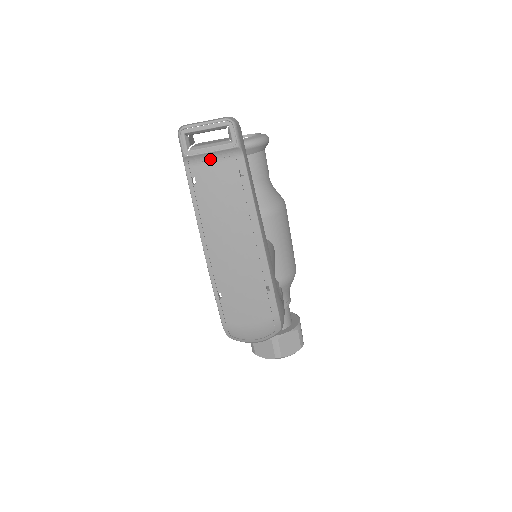
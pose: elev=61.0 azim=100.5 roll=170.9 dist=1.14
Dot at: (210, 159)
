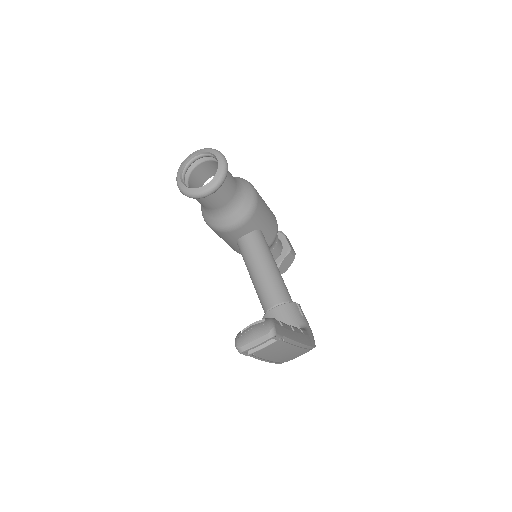
Dot at: occluded
